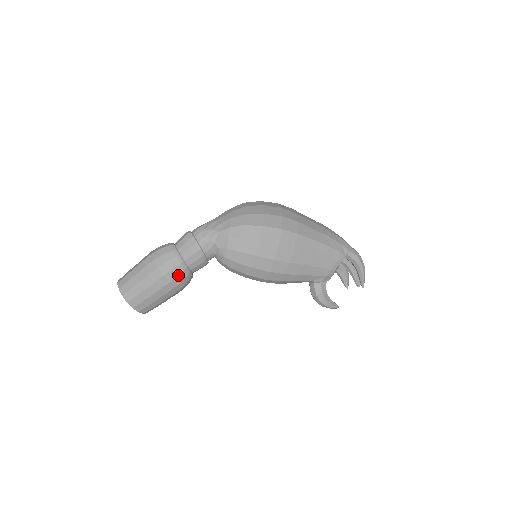
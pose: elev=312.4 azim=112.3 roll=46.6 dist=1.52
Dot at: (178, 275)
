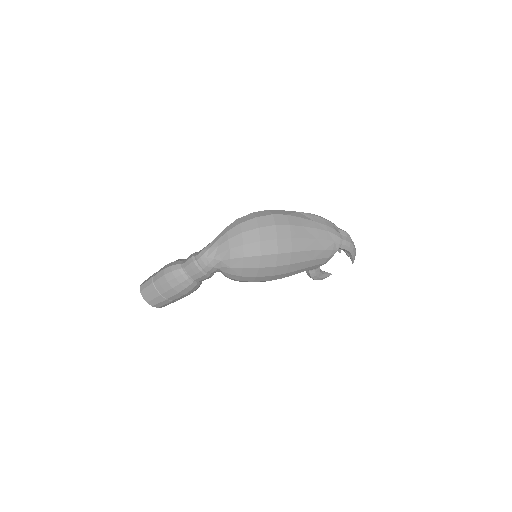
Dot at: (190, 290)
